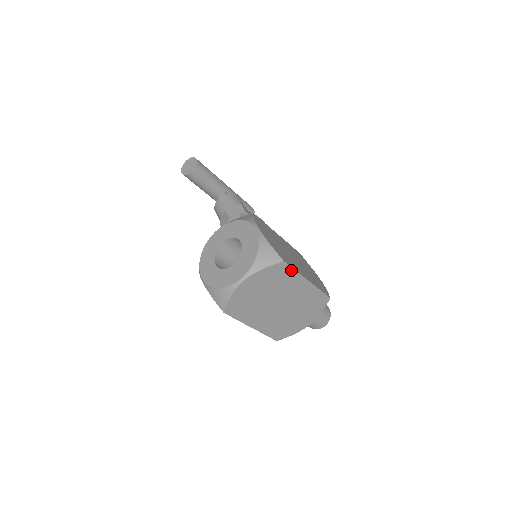
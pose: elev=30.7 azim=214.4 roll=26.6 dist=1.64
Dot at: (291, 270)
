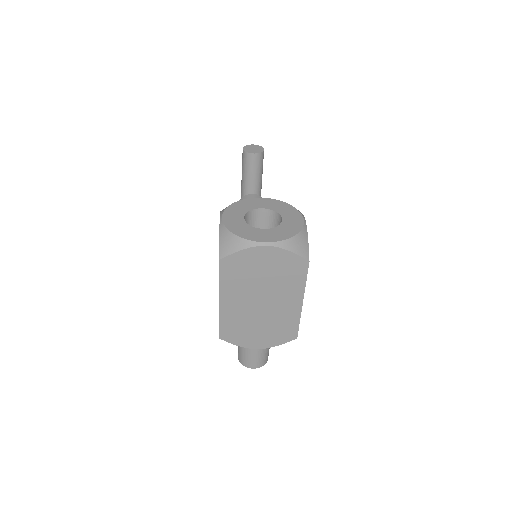
Dot at: (304, 276)
